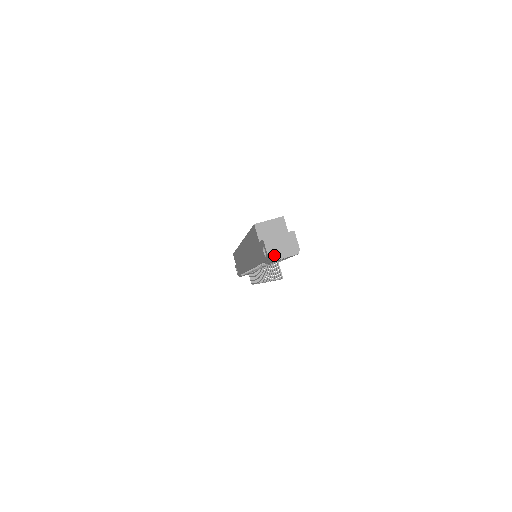
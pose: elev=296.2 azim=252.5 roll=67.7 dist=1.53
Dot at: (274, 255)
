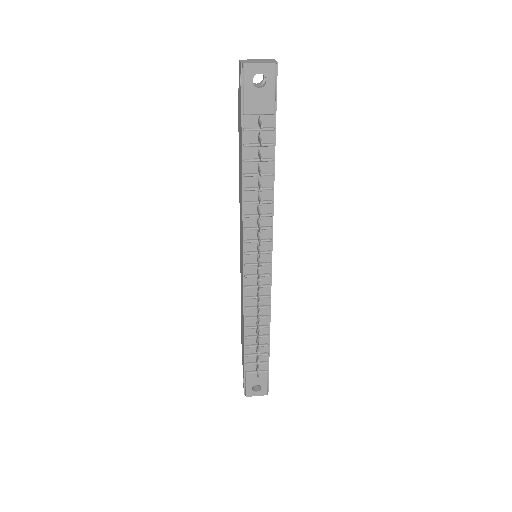
Dot at: (247, 62)
